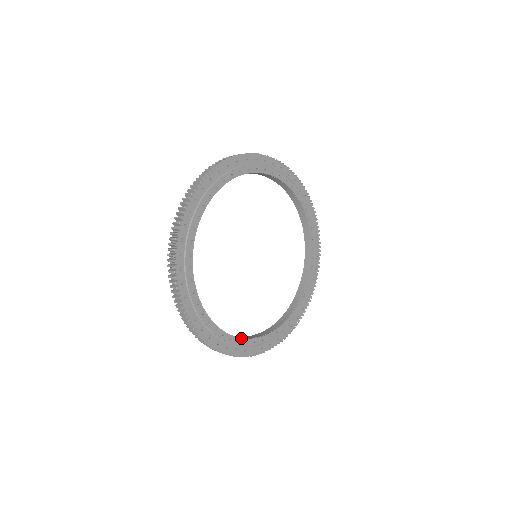
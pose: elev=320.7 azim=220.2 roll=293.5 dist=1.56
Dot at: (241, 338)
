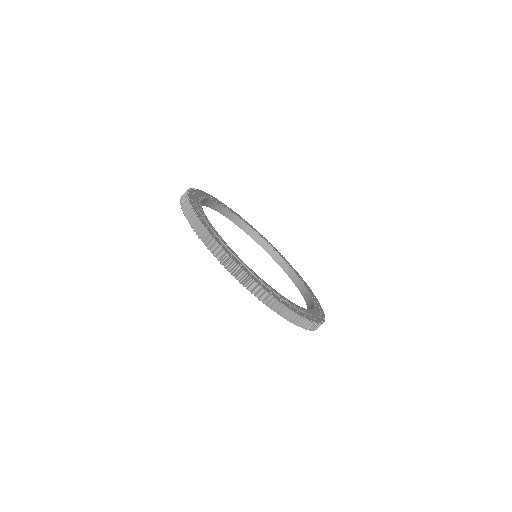
Dot at: (287, 299)
